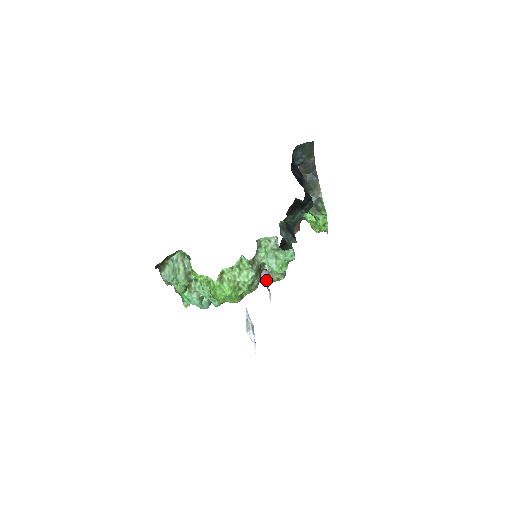
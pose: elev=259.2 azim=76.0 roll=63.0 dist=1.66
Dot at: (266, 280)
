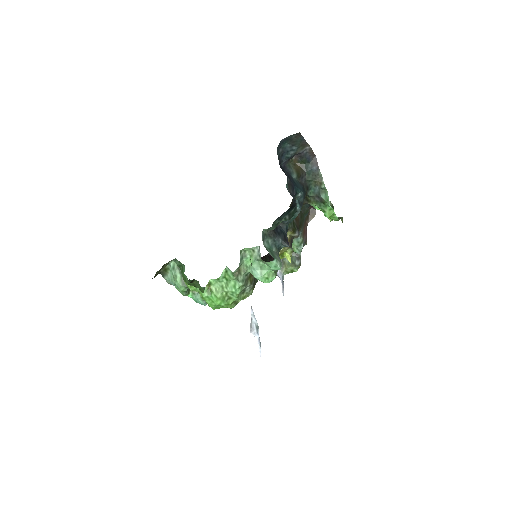
Dot at: (279, 272)
